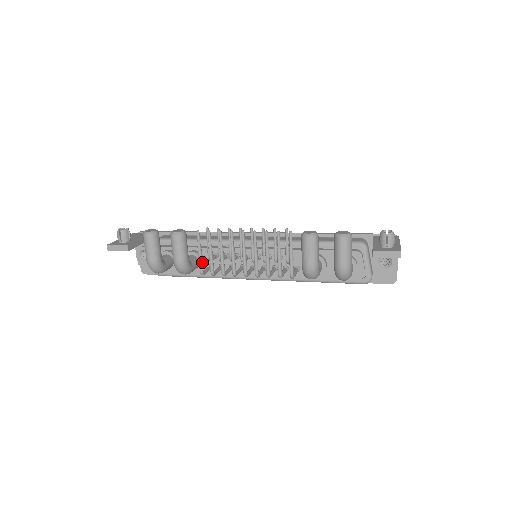
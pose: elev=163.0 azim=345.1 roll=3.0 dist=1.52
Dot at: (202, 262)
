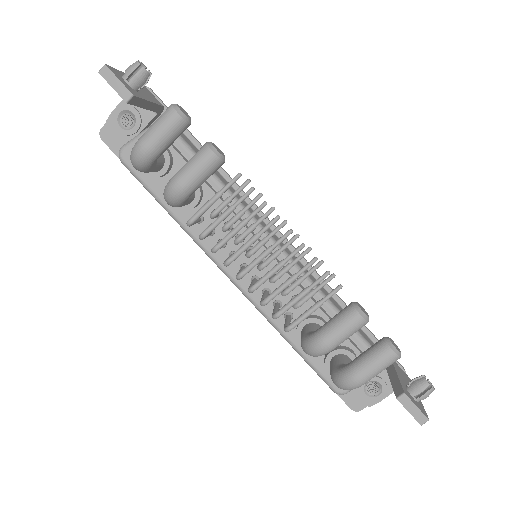
Dot at: (204, 212)
